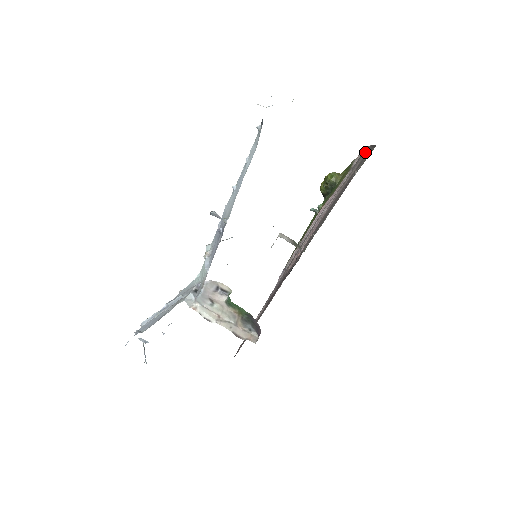
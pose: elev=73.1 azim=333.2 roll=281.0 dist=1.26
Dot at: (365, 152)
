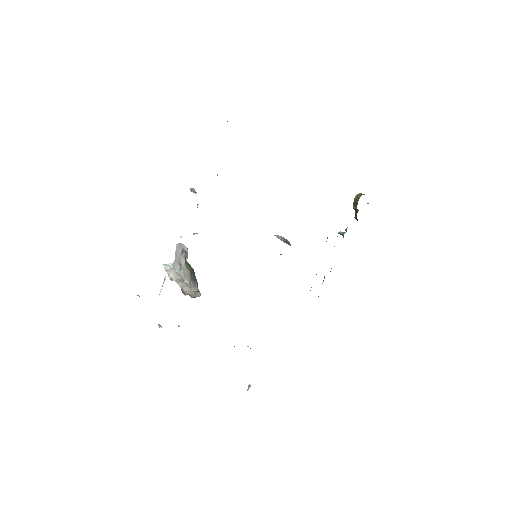
Dot at: occluded
